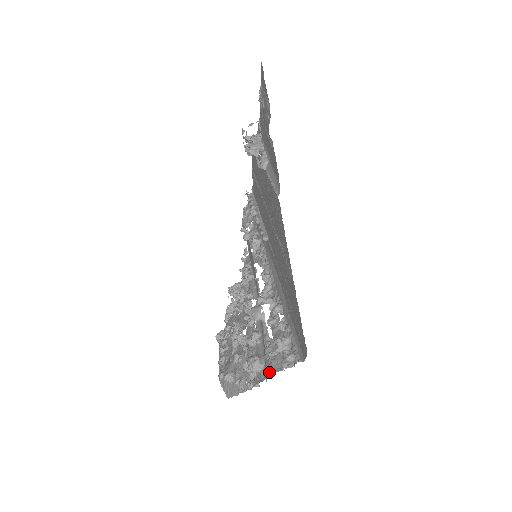
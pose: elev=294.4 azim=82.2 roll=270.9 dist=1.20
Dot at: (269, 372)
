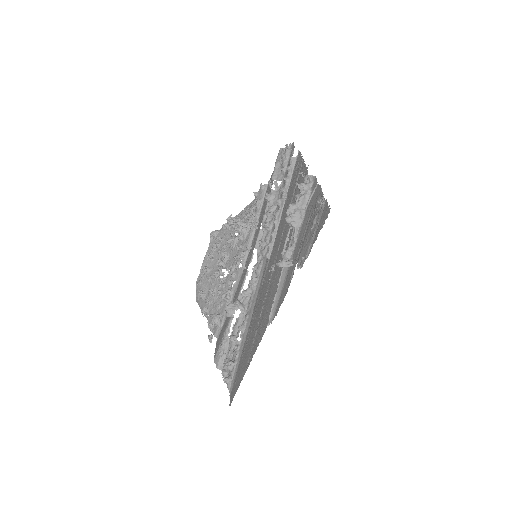
Dot at: (215, 362)
